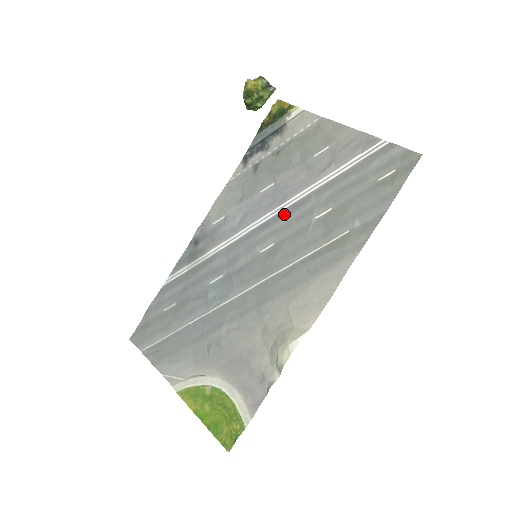
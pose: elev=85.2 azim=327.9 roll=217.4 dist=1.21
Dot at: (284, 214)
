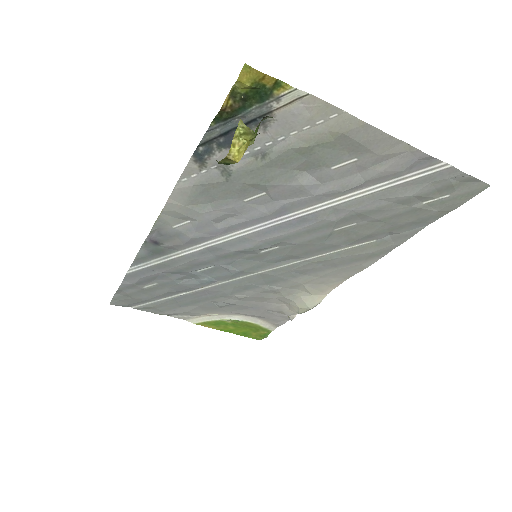
Dot at: (289, 226)
